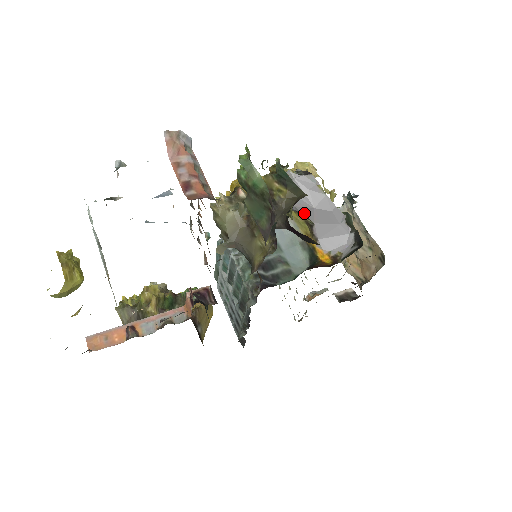
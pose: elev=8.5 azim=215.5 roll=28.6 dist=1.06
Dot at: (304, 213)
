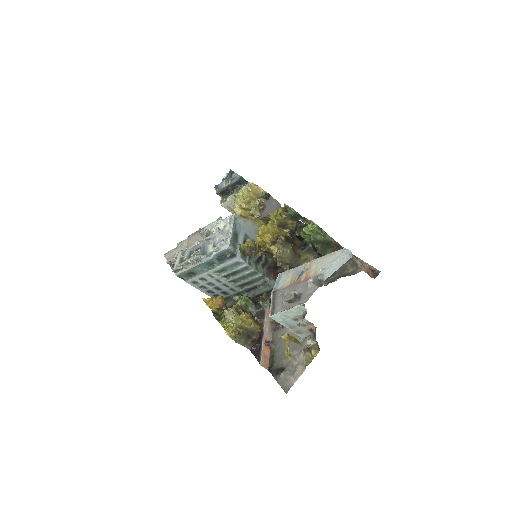
Dot at: (267, 217)
